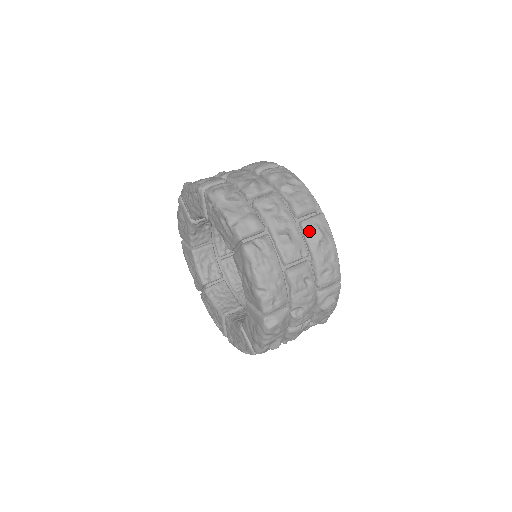
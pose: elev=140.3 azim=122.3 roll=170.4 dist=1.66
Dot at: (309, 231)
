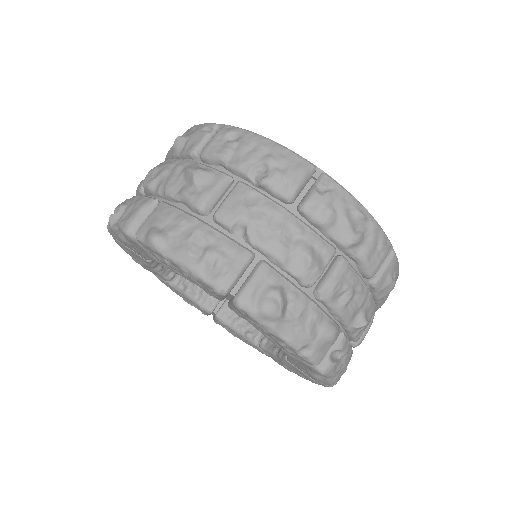
Dot at: (382, 290)
